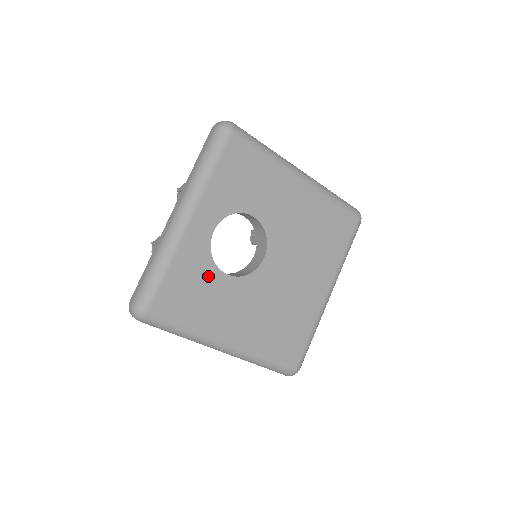
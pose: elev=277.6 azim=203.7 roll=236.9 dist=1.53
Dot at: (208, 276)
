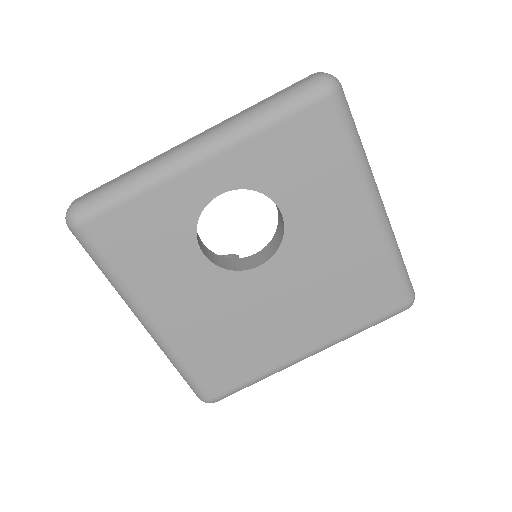
Dot at: (178, 238)
